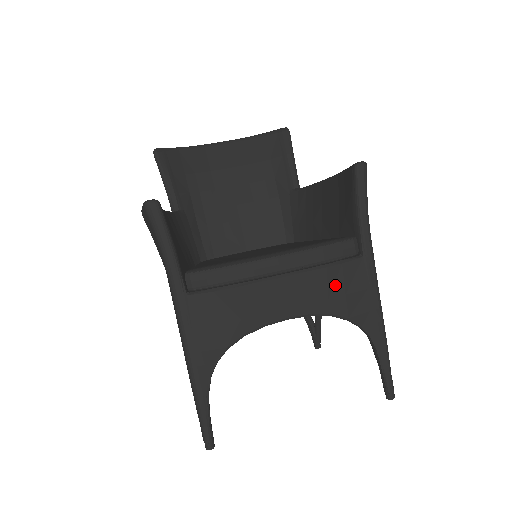
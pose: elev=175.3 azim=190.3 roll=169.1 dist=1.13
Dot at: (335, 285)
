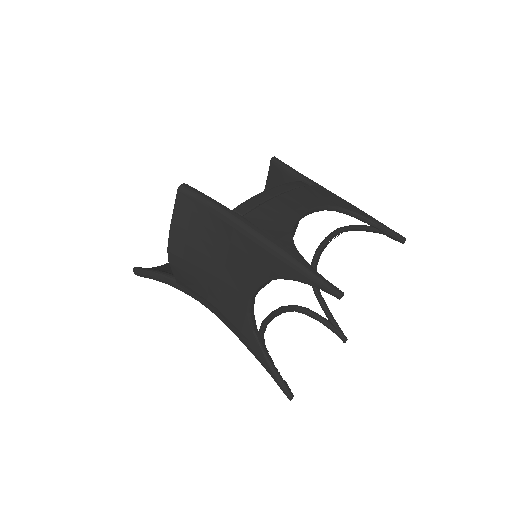
Dot at: (315, 194)
